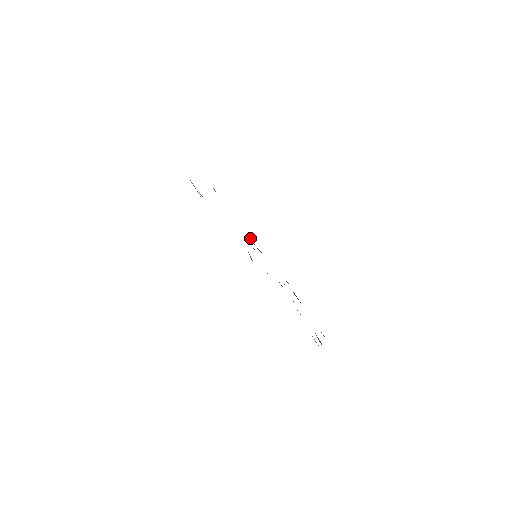
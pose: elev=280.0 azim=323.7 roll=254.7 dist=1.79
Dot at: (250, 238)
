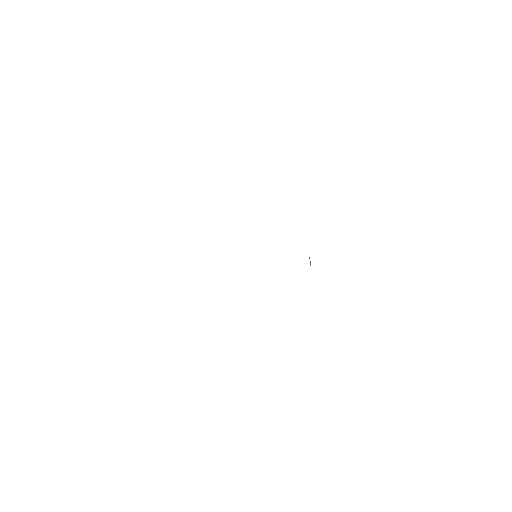
Dot at: occluded
